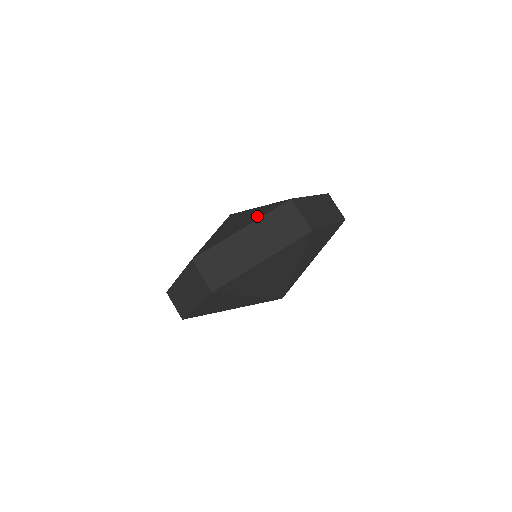
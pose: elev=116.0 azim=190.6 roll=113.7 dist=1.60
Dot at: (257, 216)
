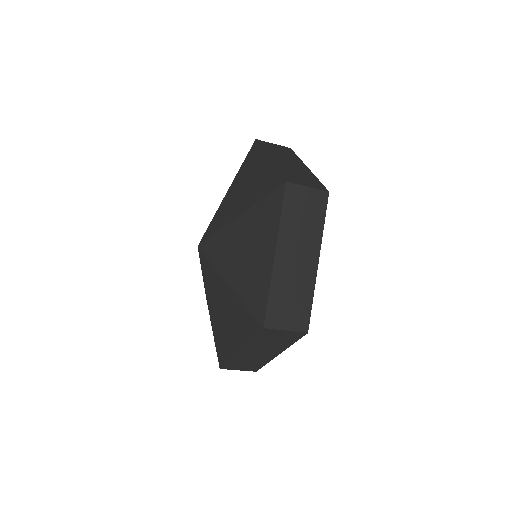
Dot at: (241, 331)
